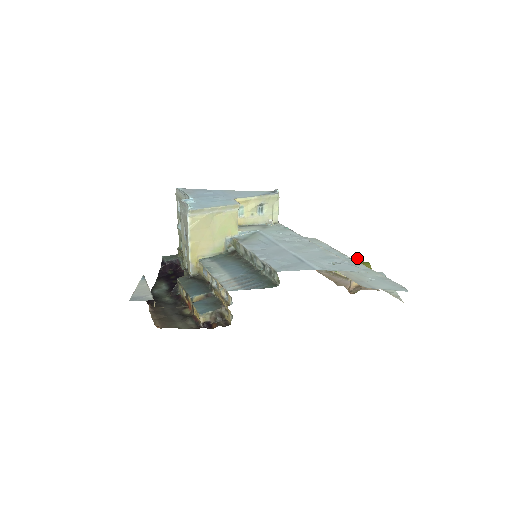
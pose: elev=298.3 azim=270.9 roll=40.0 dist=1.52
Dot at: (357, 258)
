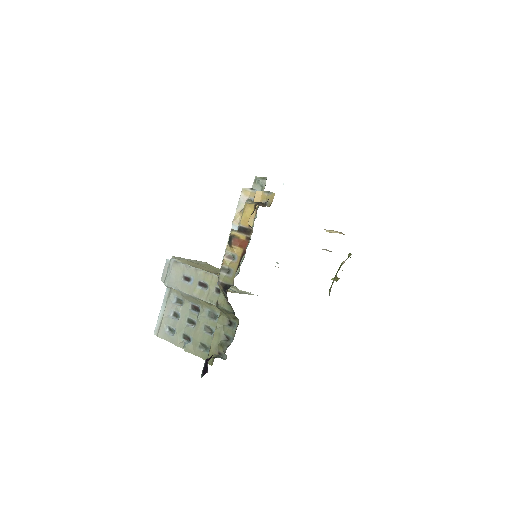
Dot at: occluded
